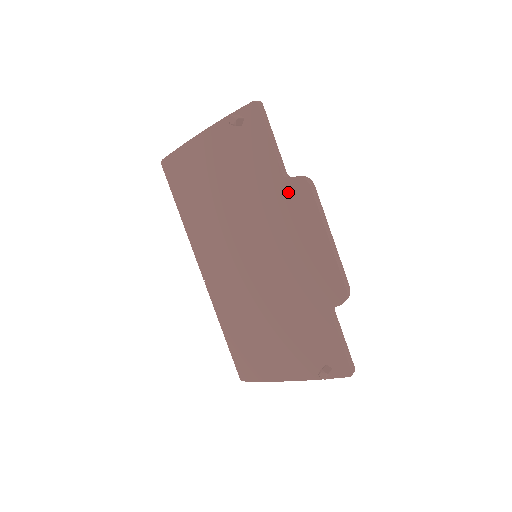
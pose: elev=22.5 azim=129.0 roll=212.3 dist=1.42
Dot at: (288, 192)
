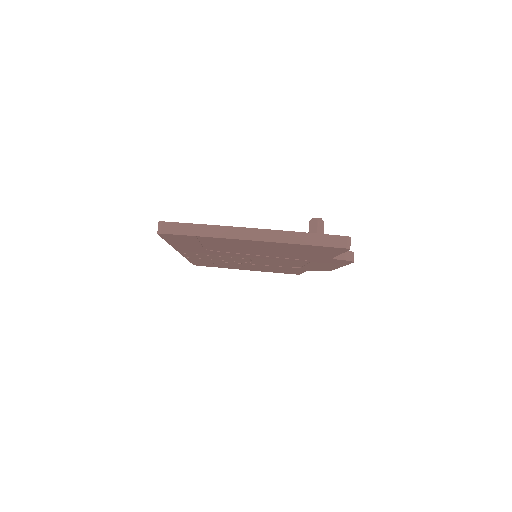
Dot at: occluded
